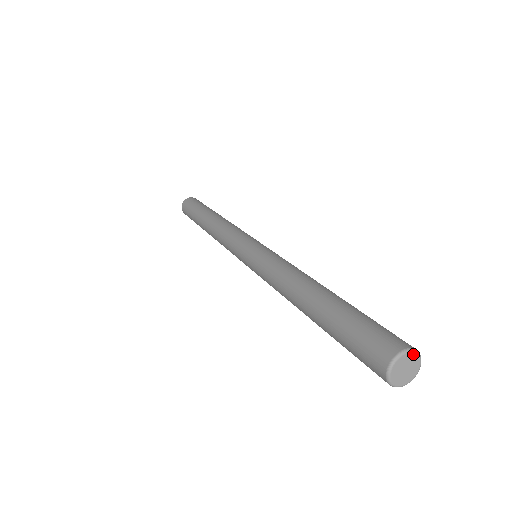
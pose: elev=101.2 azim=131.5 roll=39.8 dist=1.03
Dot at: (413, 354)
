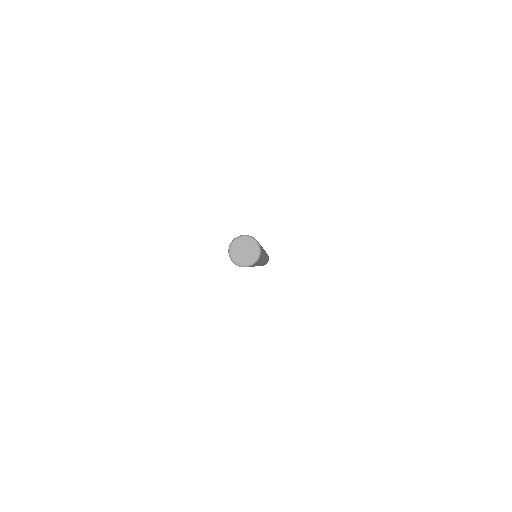
Dot at: (251, 240)
